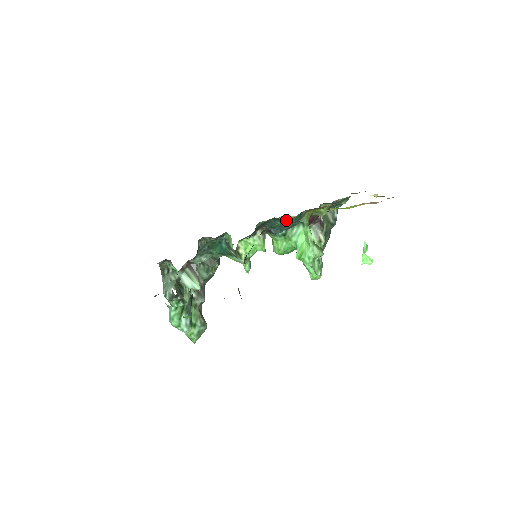
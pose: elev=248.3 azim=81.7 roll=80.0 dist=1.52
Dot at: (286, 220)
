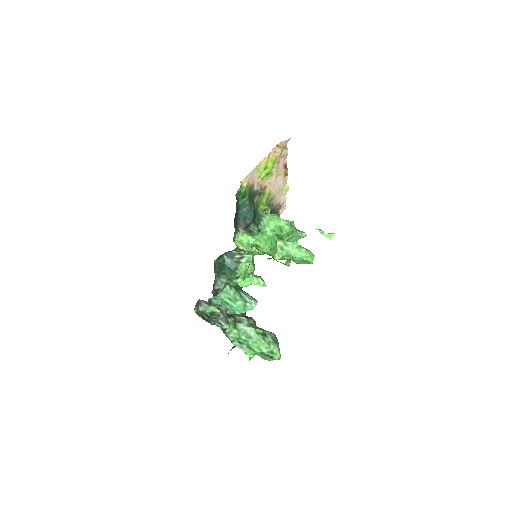
Dot at: (245, 194)
